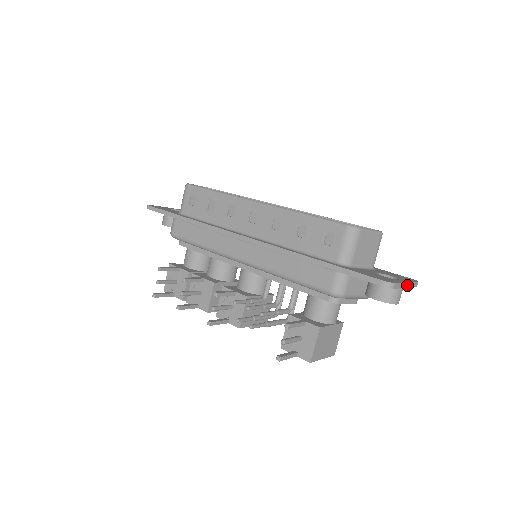
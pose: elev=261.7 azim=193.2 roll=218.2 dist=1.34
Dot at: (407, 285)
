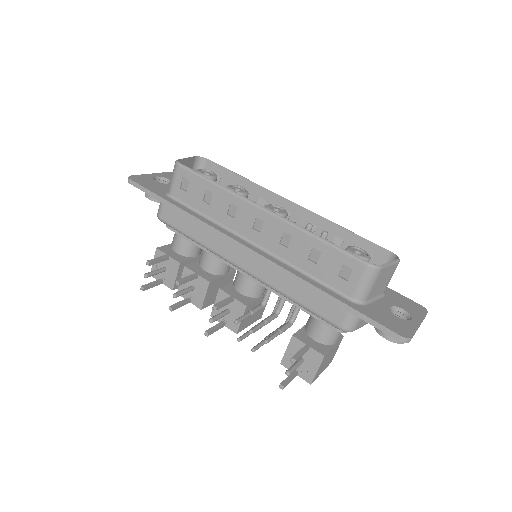
Dot at: (419, 326)
